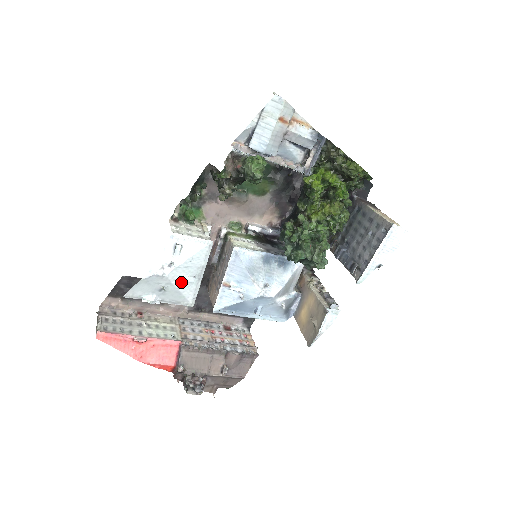
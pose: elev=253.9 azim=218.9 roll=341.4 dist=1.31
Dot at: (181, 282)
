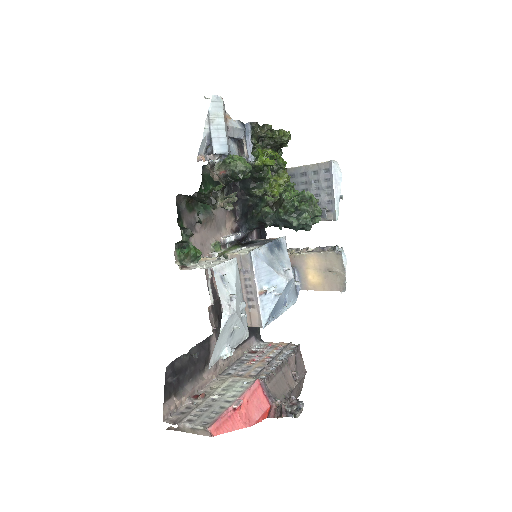
Dot at: (240, 313)
